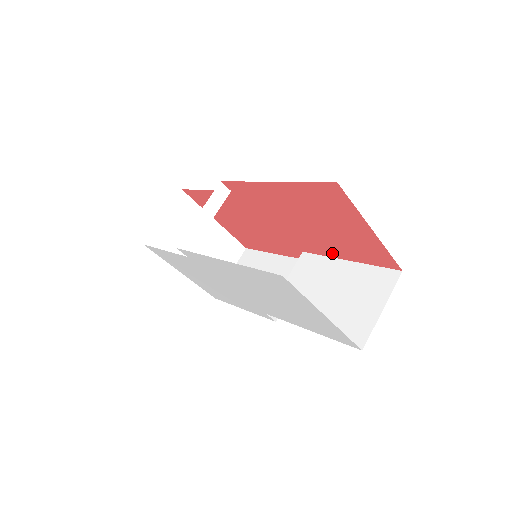
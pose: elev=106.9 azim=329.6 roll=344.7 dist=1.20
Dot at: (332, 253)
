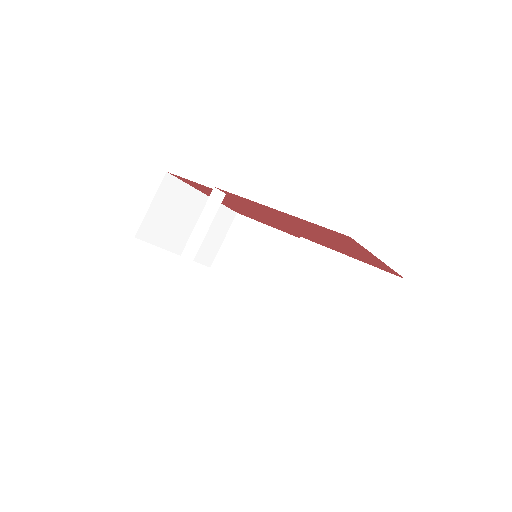
Dot at: (333, 248)
